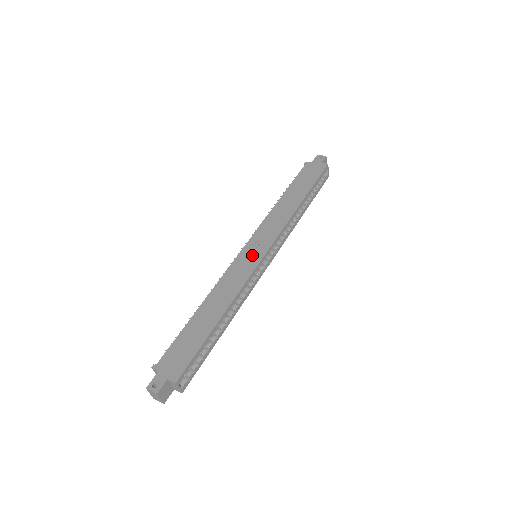
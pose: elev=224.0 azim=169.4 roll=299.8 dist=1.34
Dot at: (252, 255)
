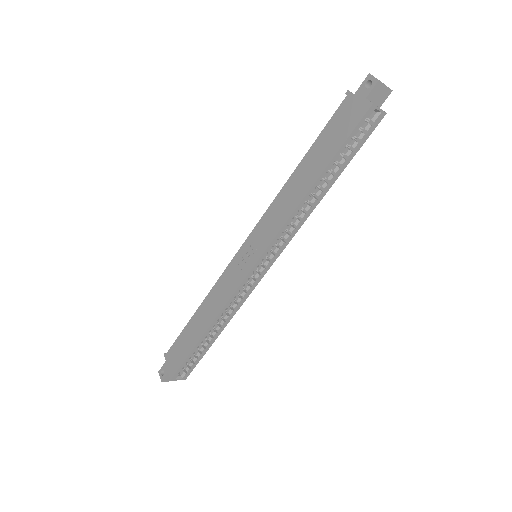
Dot at: (244, 262)
